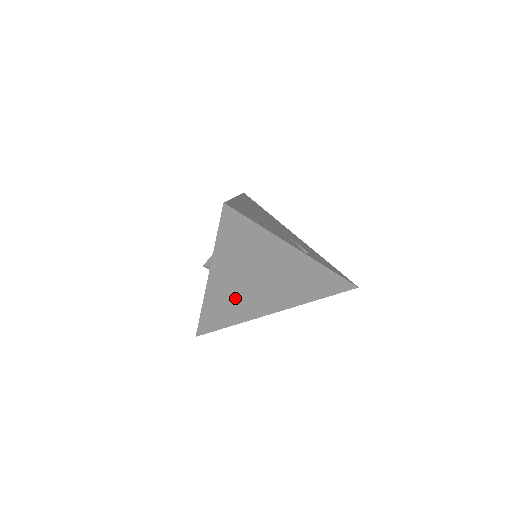
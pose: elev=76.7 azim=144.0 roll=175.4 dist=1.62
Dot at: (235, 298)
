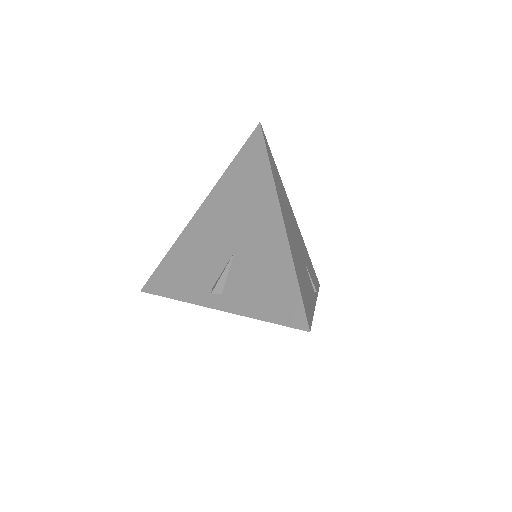
Dot at: occluded
